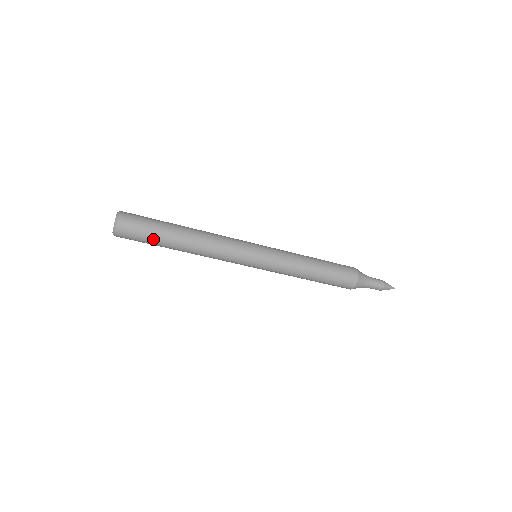
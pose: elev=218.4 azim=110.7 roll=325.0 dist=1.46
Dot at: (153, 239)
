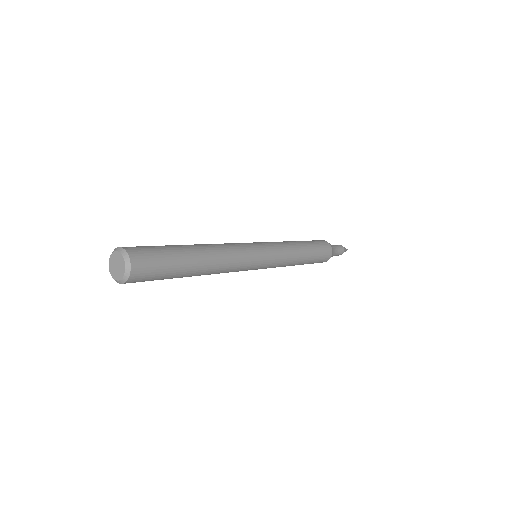
Dot at: occluded
